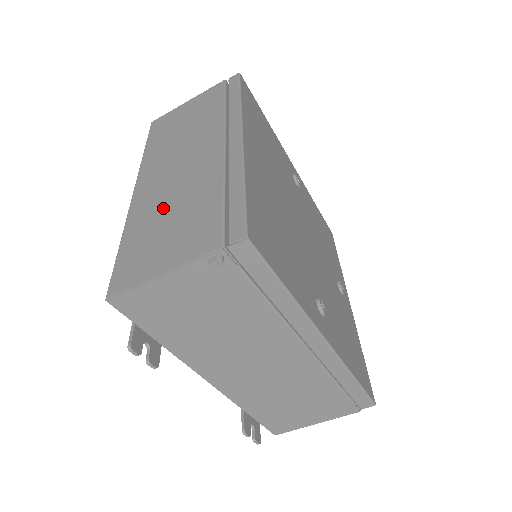
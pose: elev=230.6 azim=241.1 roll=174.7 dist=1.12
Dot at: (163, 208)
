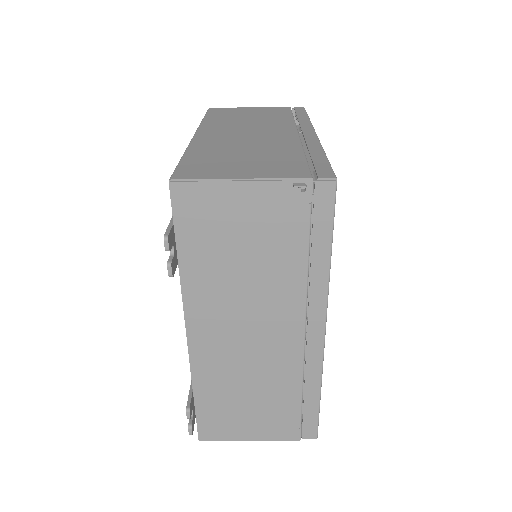
Dot at: (235, 148)
